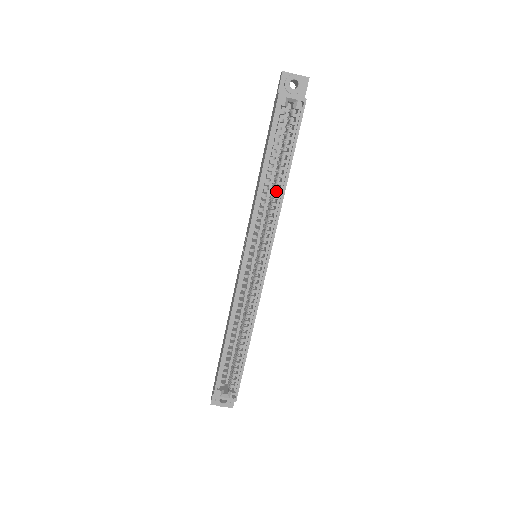
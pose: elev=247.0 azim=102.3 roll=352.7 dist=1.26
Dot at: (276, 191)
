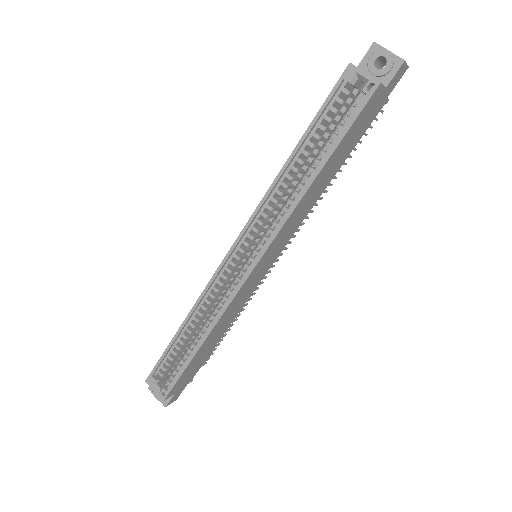
Dot at: (299, 186)
